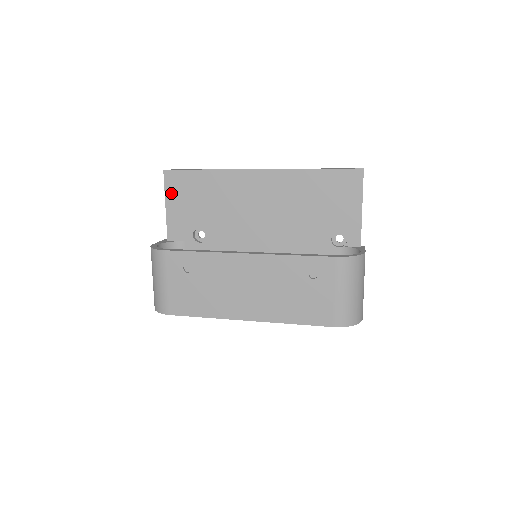
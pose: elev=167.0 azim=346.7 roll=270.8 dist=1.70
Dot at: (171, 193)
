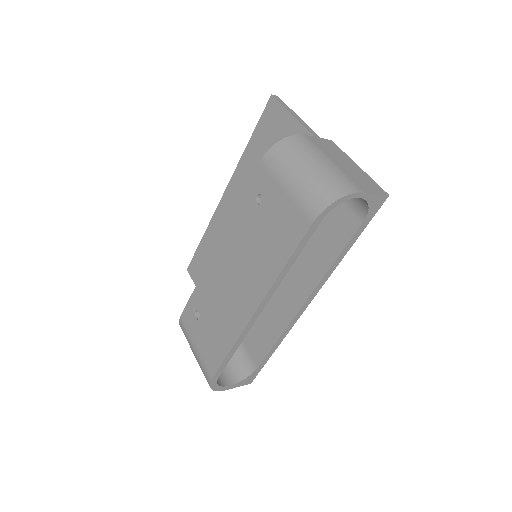
Dot at: occluded
